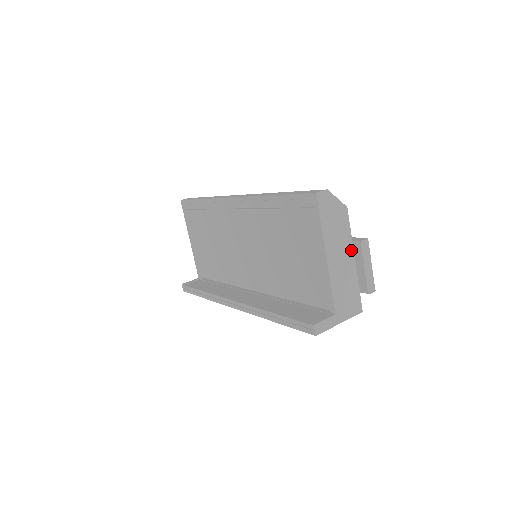
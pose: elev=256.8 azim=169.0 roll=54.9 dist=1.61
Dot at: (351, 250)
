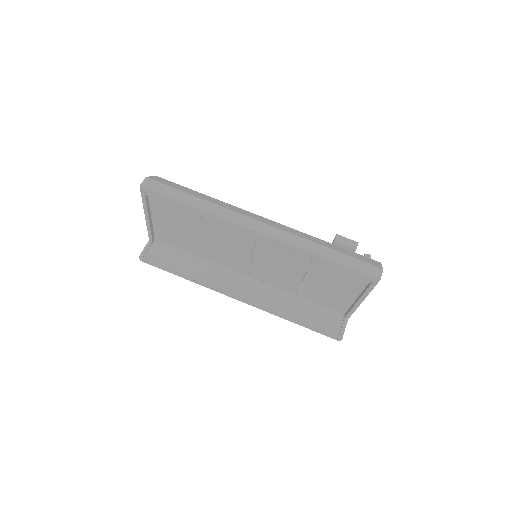
Dot at: occluded
